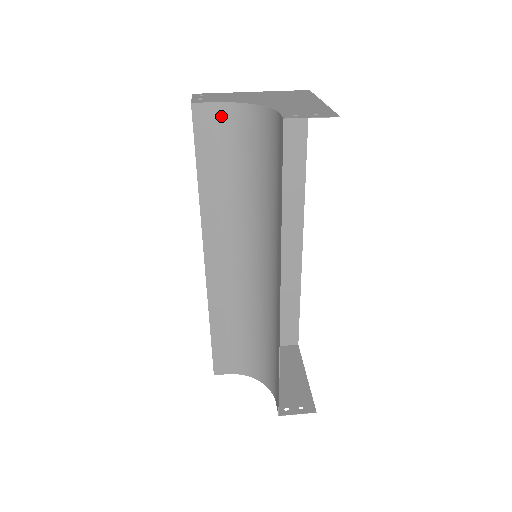
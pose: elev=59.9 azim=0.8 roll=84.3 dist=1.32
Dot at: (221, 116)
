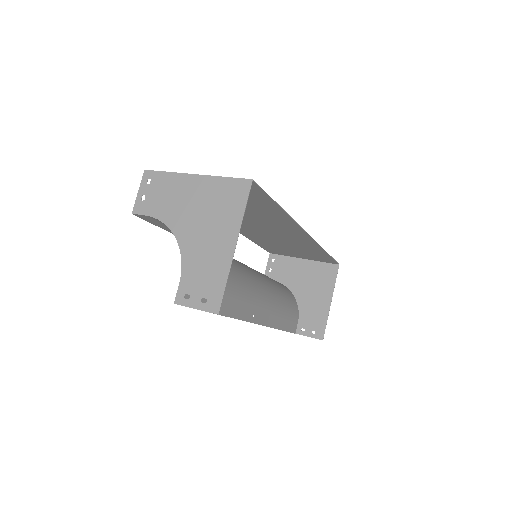
Dot at: occluded
